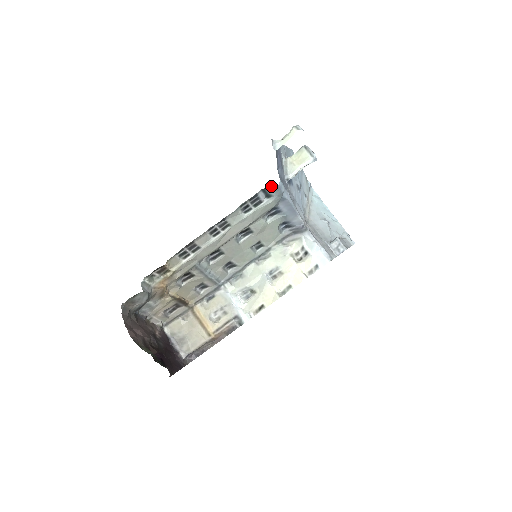
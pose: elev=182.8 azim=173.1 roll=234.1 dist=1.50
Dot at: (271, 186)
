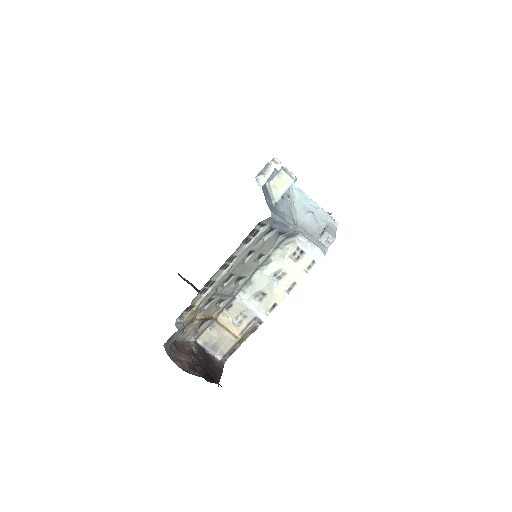
Dot at: (265, 219)
